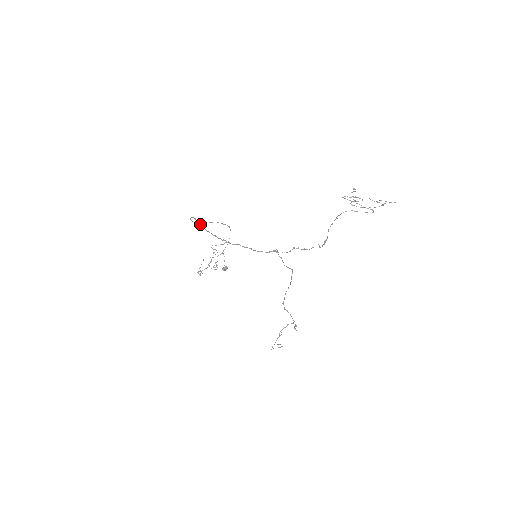
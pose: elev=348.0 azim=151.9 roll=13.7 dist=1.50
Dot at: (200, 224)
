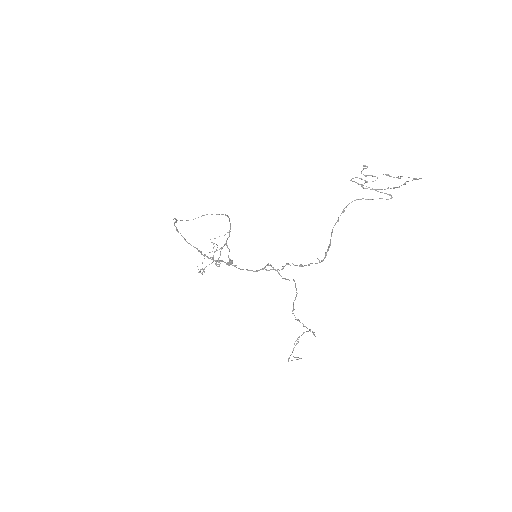
Dot at: occluded
